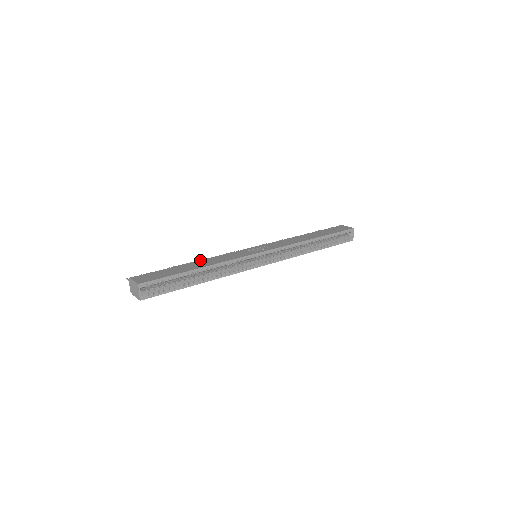
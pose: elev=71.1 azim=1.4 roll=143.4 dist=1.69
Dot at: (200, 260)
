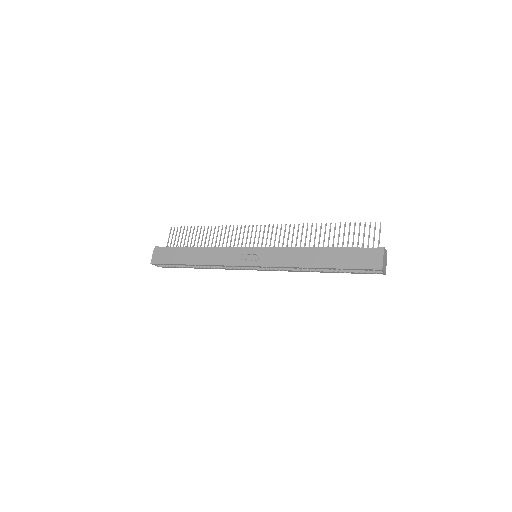
Dot at: (204, 247)
